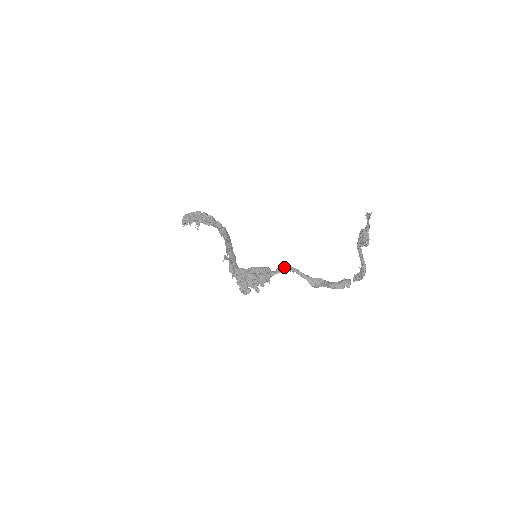
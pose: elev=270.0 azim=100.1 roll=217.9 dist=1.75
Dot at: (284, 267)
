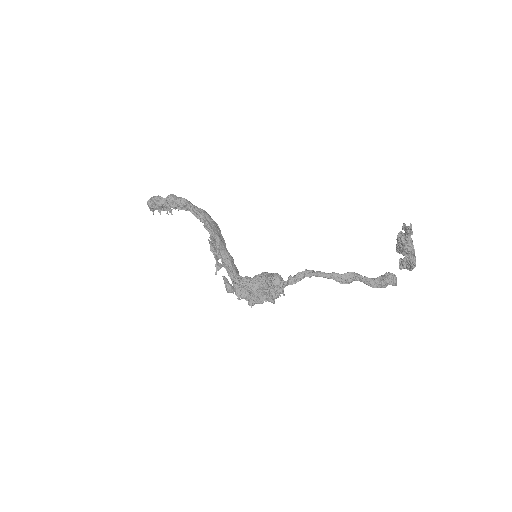
Dot at: (297, 275)
